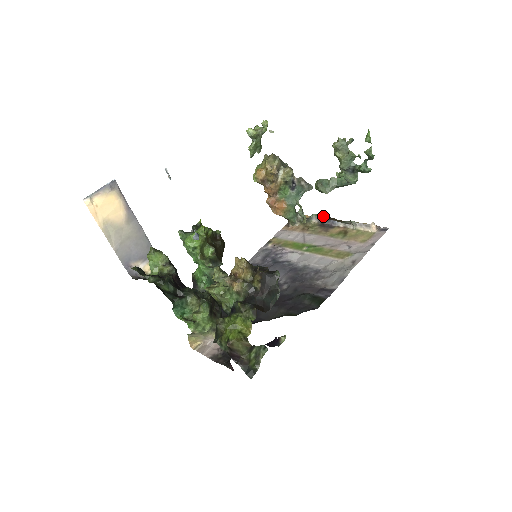
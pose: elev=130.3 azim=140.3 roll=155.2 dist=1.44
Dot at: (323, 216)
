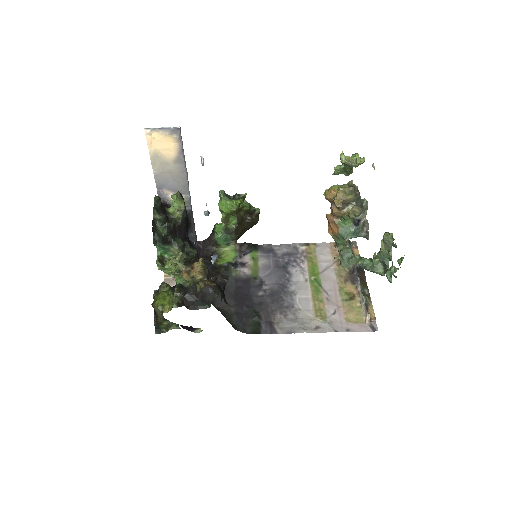
Dot at: (361, 266)
